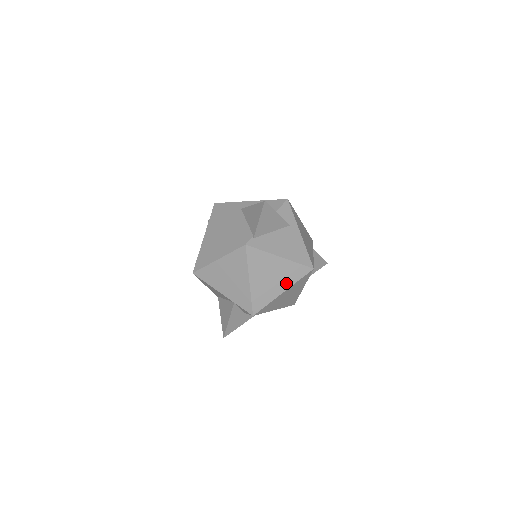
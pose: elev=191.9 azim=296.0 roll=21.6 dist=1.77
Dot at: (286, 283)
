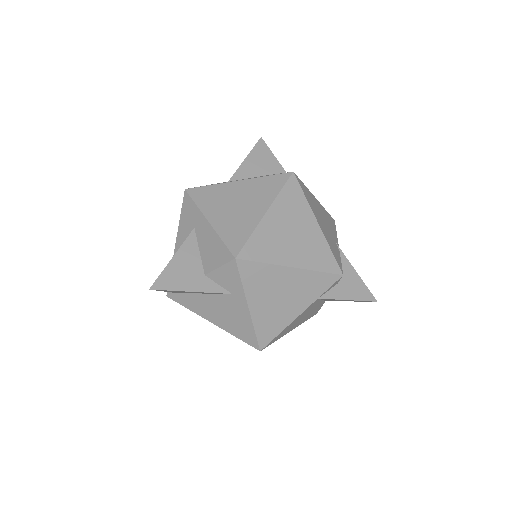
Dot at: occluded
